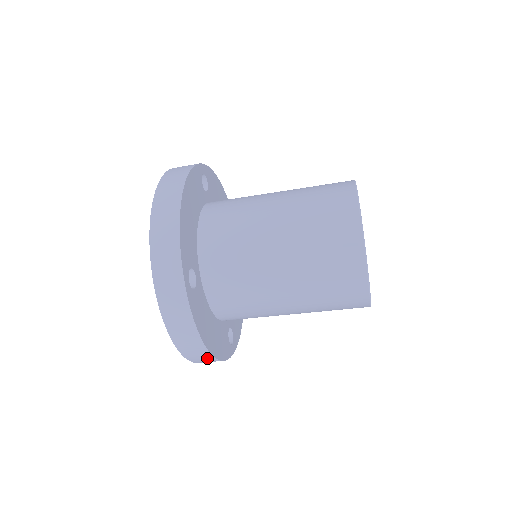
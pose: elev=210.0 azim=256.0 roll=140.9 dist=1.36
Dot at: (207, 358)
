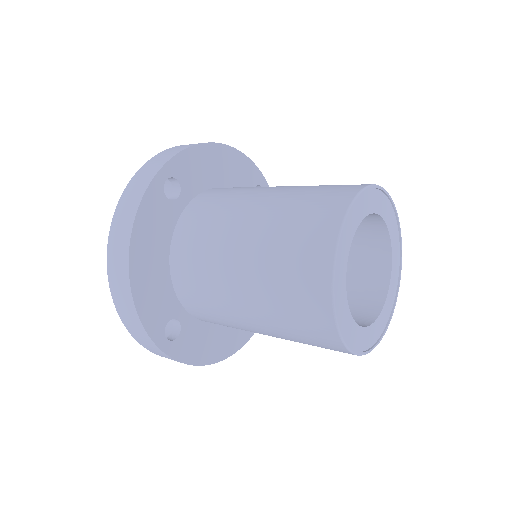
Dot at: occluded
